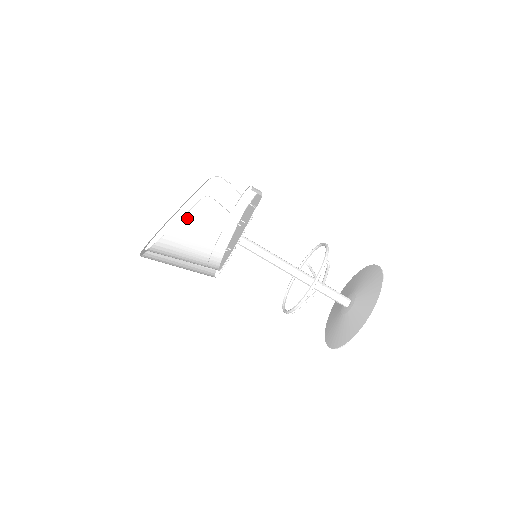
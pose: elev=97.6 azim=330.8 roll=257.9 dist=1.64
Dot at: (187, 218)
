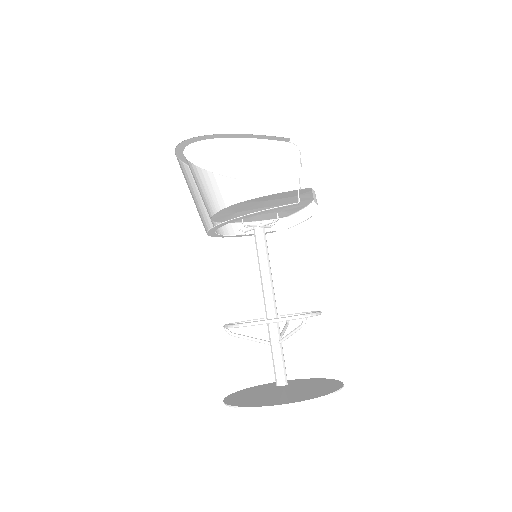
Dot at: (242, 183)
